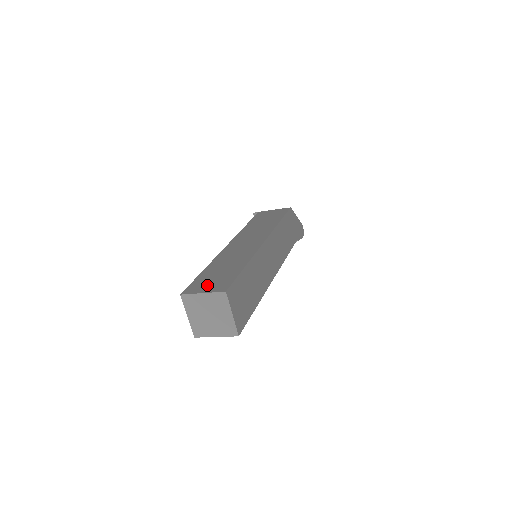
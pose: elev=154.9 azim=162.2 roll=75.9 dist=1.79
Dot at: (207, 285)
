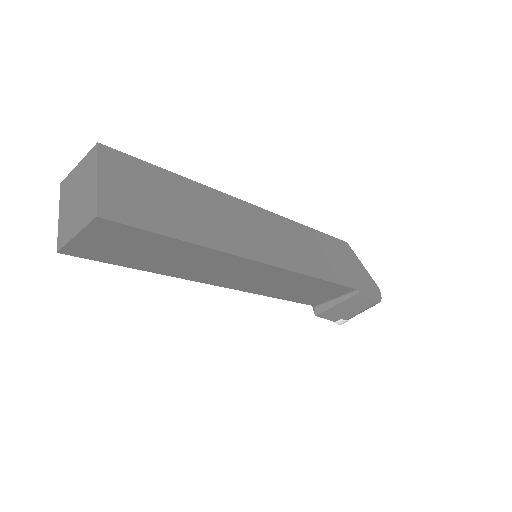
Dot at: occluded
